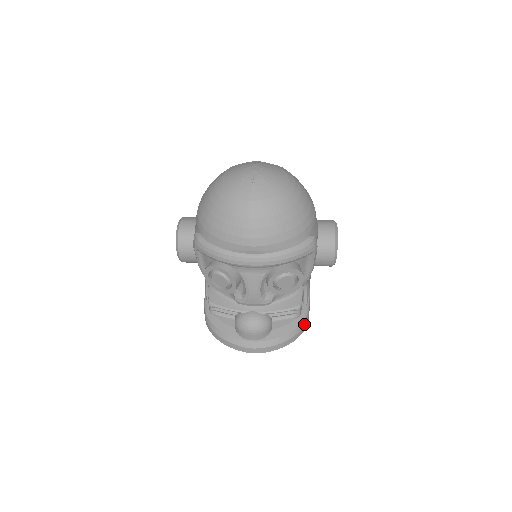
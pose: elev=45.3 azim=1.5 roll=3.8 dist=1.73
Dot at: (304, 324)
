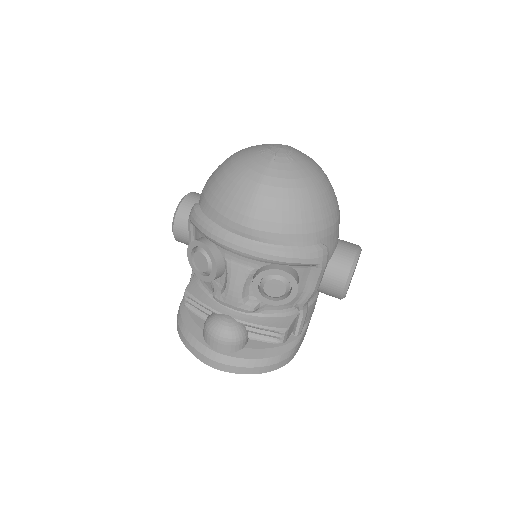
Dot at: (286, 357)
